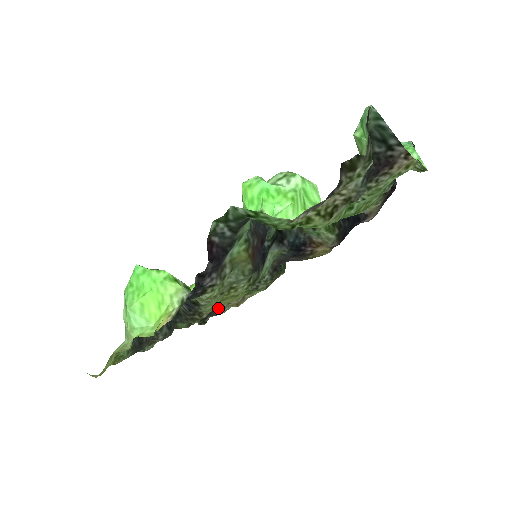
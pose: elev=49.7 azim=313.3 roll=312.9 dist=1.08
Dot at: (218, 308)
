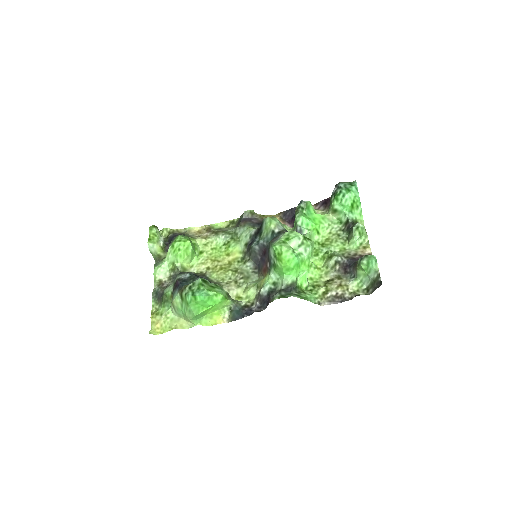
Dot at: (184, 234)
